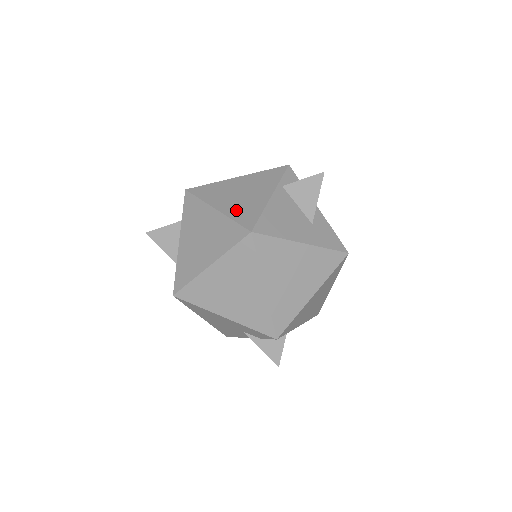
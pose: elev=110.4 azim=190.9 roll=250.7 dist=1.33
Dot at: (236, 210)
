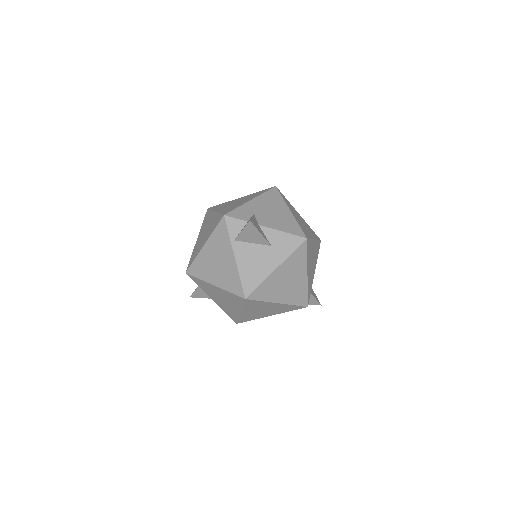
Dot at: (225, 282)
